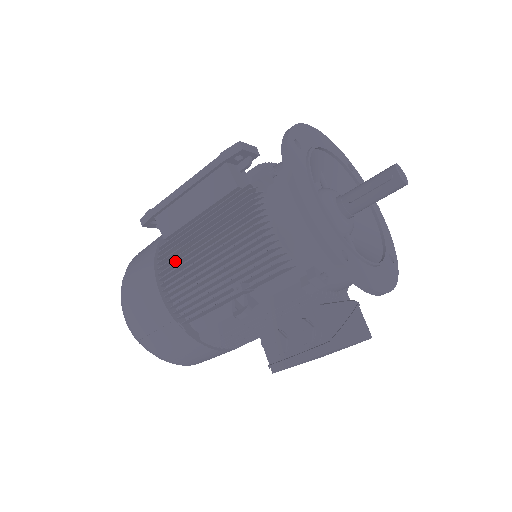
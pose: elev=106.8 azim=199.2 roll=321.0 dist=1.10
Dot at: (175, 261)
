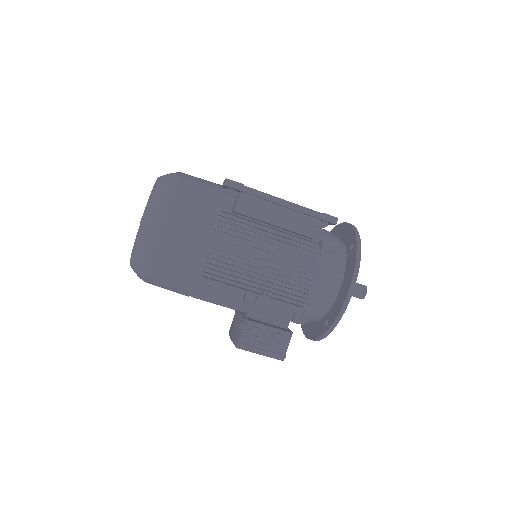
Dot at: (231, 234)
